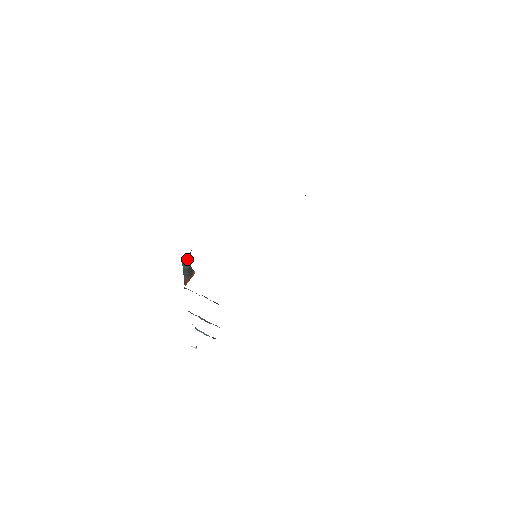
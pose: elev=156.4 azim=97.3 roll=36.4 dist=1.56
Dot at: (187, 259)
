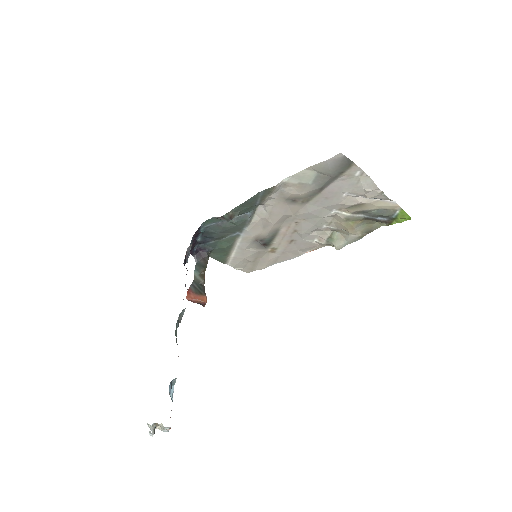
Dot at: (202, 266)
